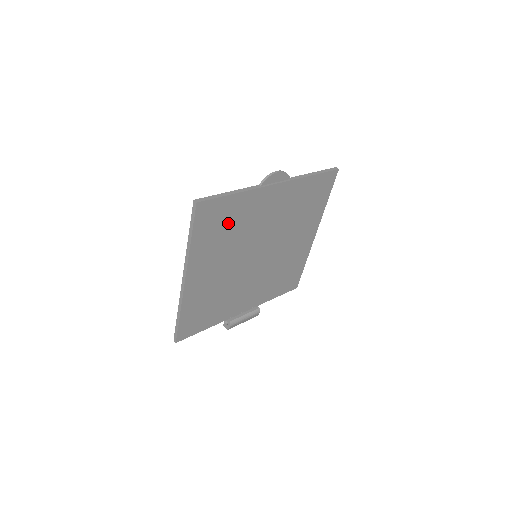
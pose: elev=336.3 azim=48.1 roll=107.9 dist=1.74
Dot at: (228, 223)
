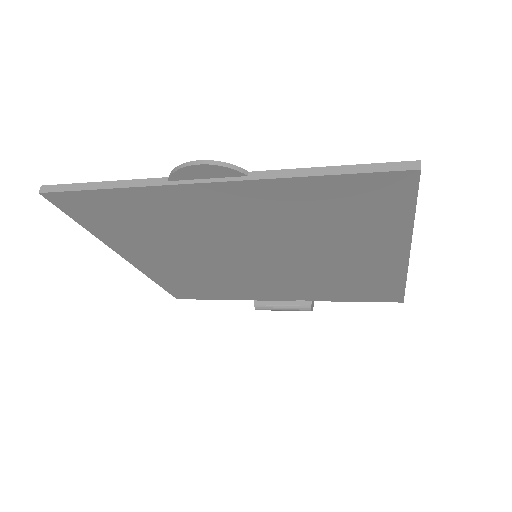
Dot at: (138, 218)
